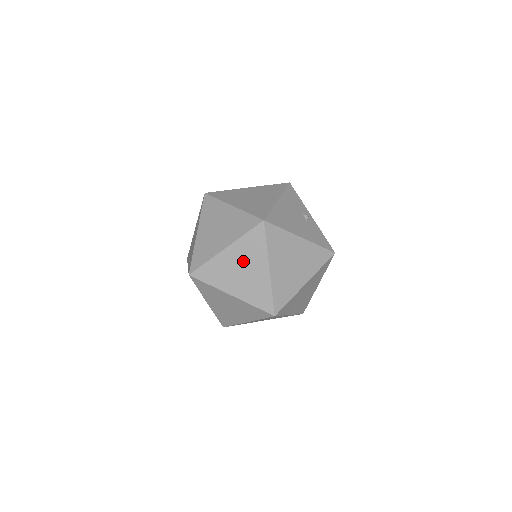
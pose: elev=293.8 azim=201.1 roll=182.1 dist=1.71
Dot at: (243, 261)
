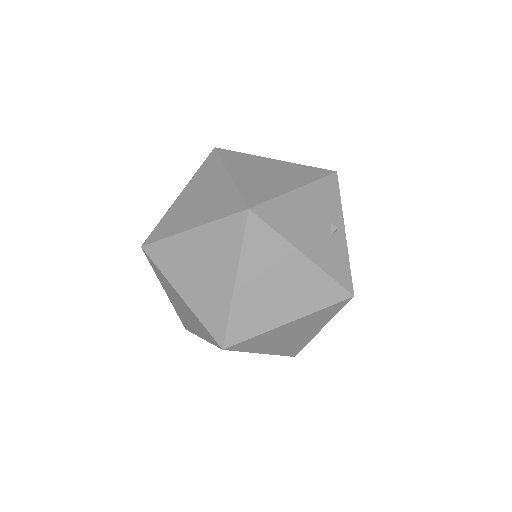
Dot at: (206, 256)
